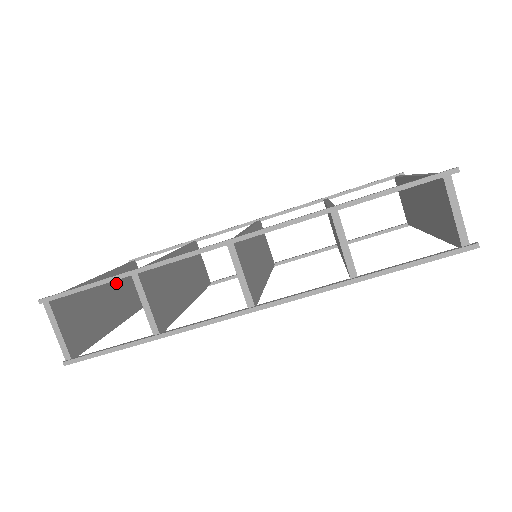
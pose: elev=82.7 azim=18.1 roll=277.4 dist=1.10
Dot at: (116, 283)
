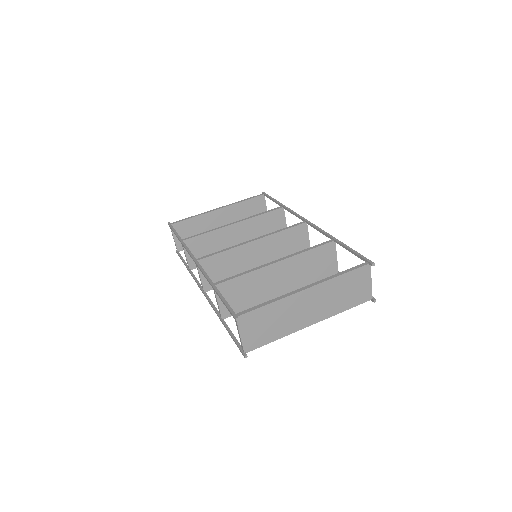
Dot at: (234, 212)
